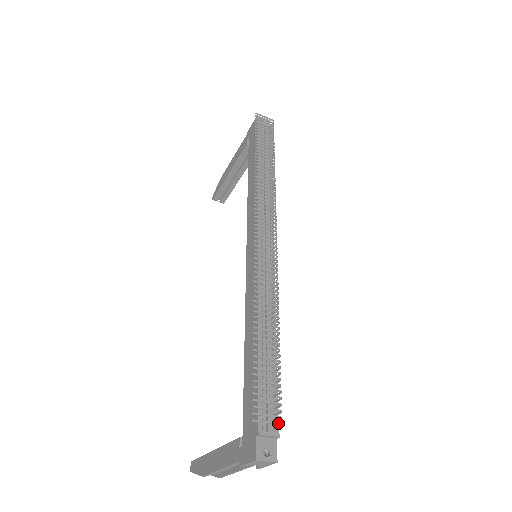
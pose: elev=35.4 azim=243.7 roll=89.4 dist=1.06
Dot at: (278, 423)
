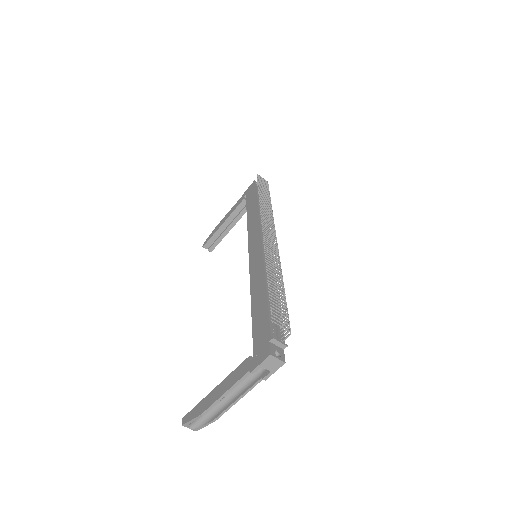
Dot at: (289, 329)
